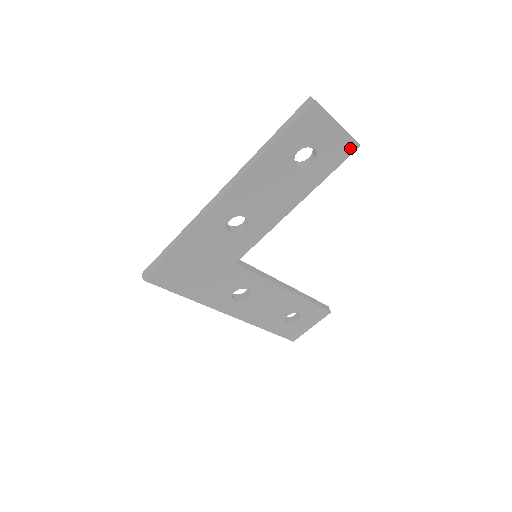
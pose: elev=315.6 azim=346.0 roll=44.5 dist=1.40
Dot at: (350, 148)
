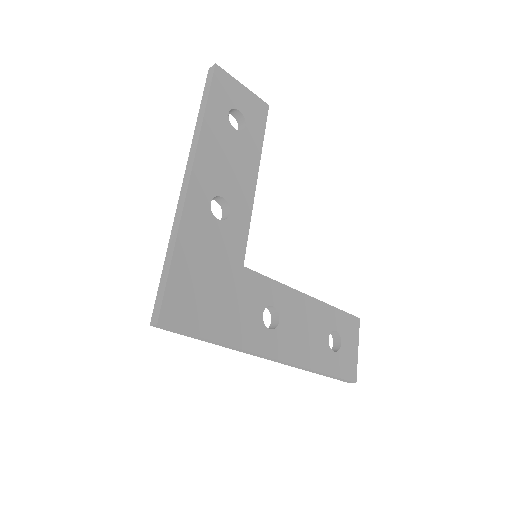
Dot at: (263, 108)
